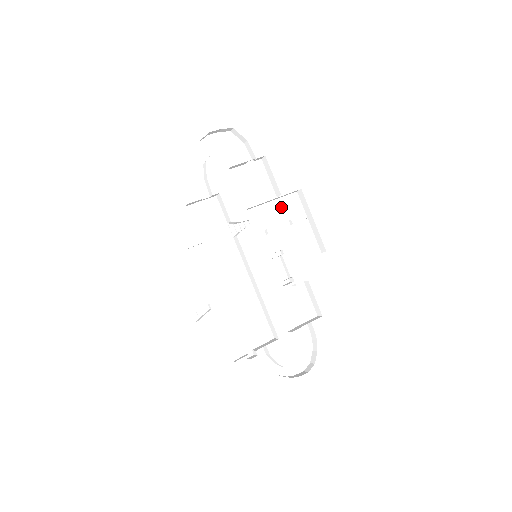
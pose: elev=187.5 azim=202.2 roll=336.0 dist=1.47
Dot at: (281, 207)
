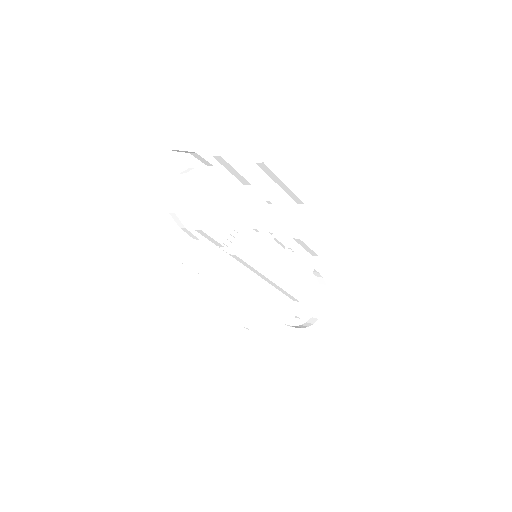
Dot at: (251, 191)
